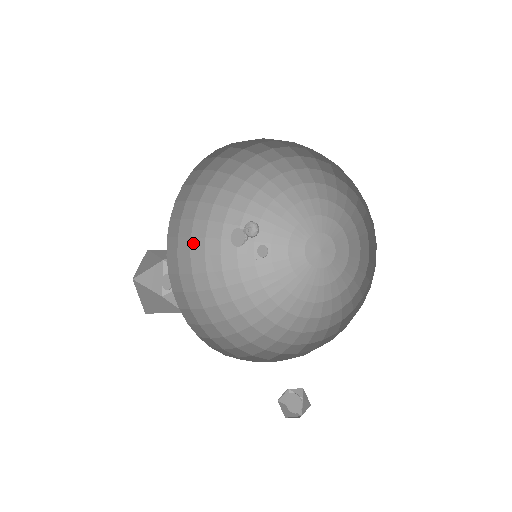
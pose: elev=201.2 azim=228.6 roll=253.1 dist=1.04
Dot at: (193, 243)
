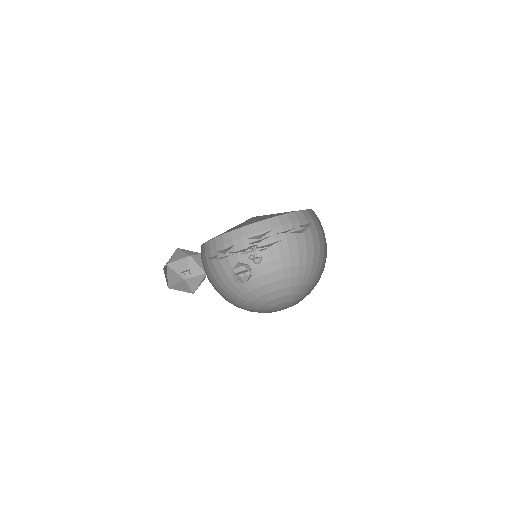
Dot at: (218, 262)
